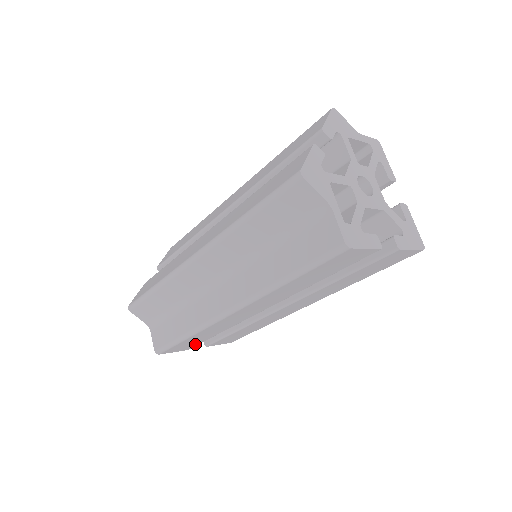
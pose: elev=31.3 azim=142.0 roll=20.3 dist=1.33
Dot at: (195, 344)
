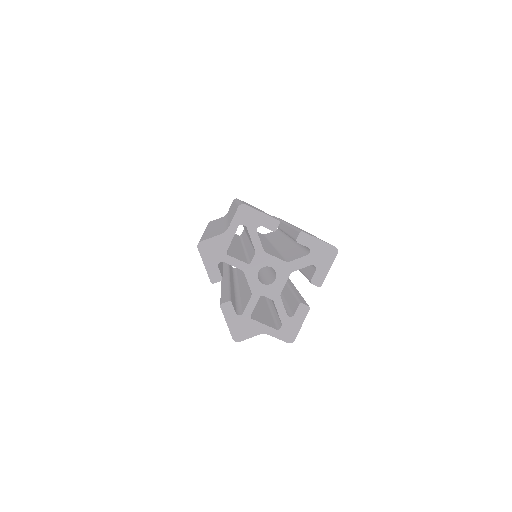
Dot at: occluded
